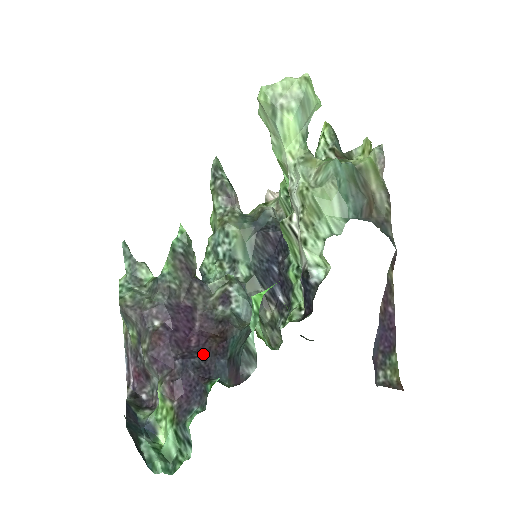
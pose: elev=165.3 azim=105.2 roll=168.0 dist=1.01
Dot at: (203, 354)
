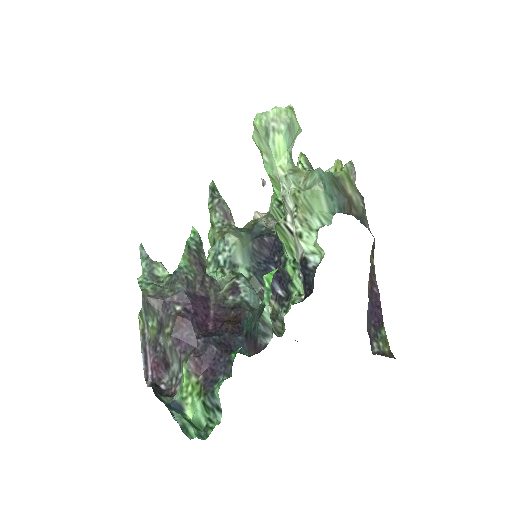
Dot at: (221, 334)
